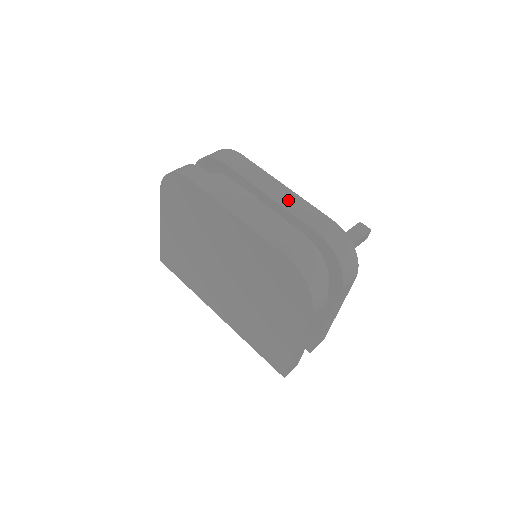
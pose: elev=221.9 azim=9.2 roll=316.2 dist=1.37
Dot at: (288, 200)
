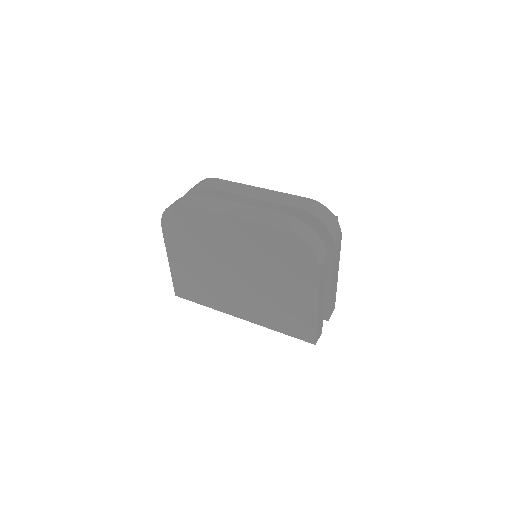
Dot at: (268, 196)
